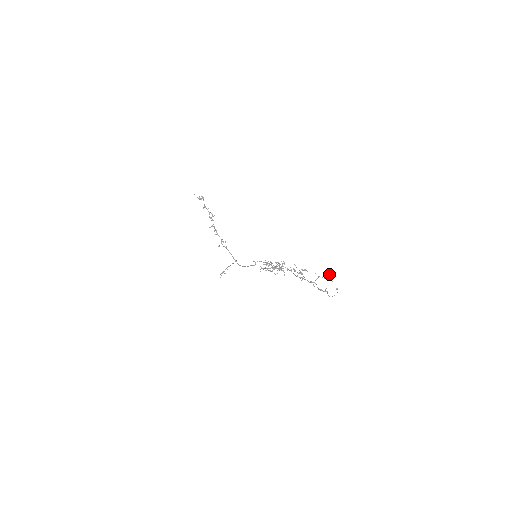
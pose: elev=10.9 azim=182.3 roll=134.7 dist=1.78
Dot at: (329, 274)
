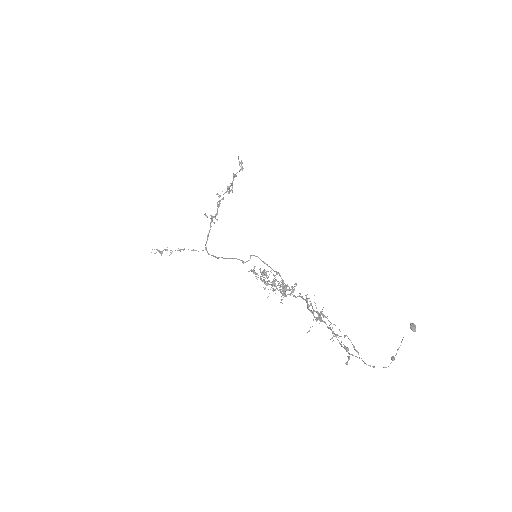
Dot at: occluded
